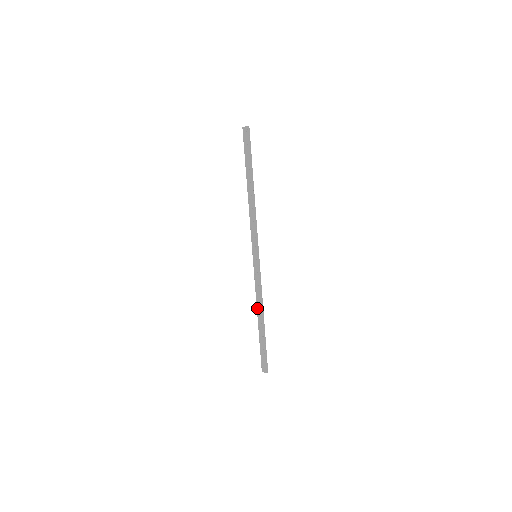
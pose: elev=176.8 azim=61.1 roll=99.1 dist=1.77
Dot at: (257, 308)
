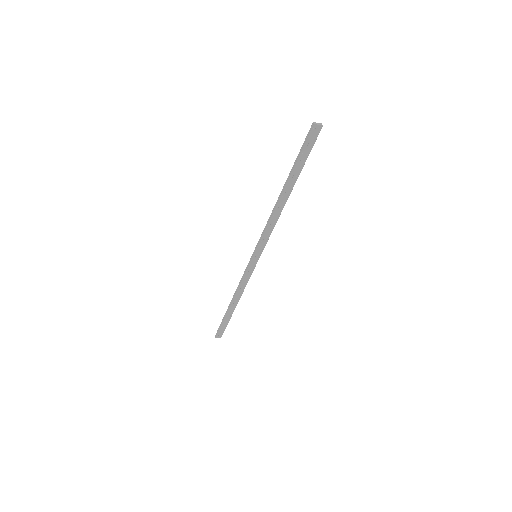
Dot at: (235, 297)
